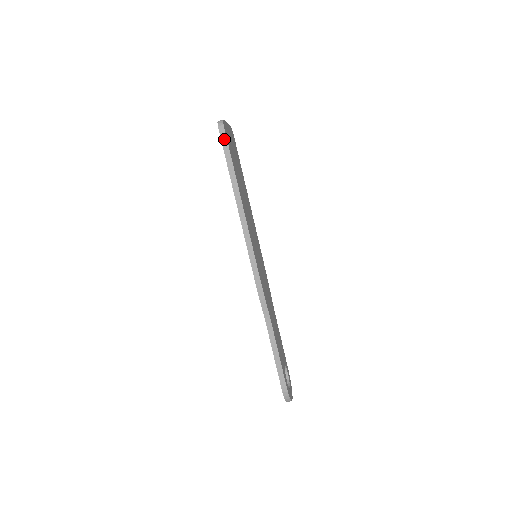
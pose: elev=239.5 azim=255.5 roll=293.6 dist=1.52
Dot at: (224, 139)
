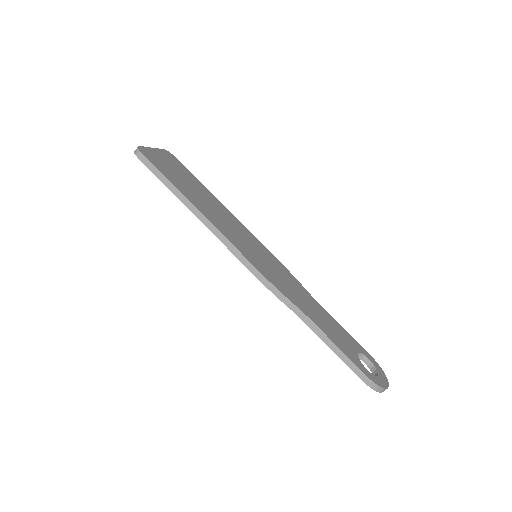
Dot at: (148, 163)
